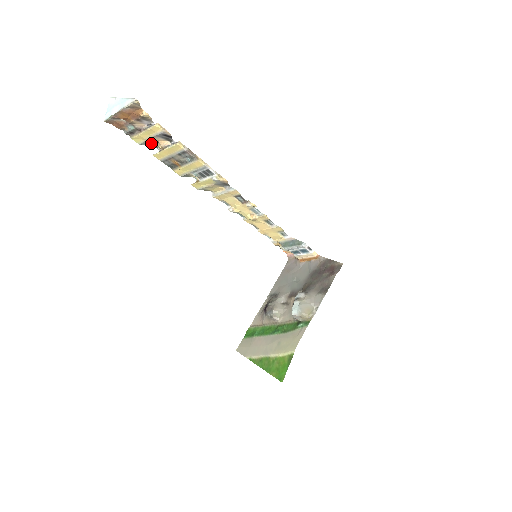
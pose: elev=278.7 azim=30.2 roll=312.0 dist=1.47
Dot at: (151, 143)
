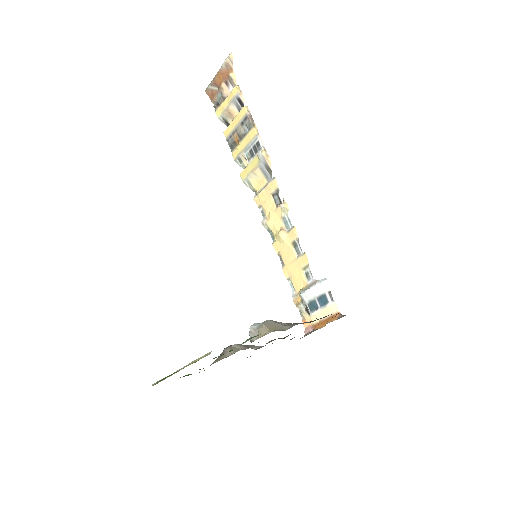
Dot at: (228, 119)
